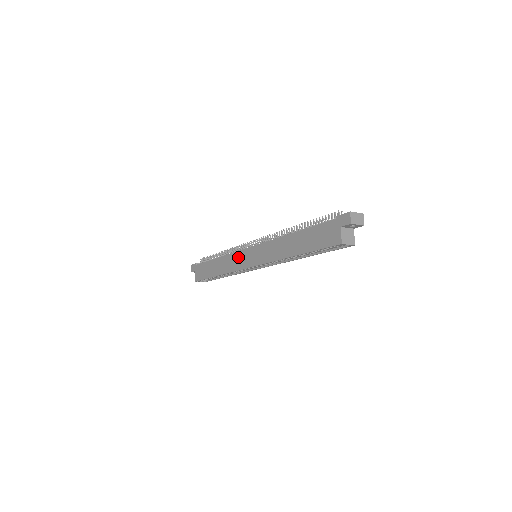
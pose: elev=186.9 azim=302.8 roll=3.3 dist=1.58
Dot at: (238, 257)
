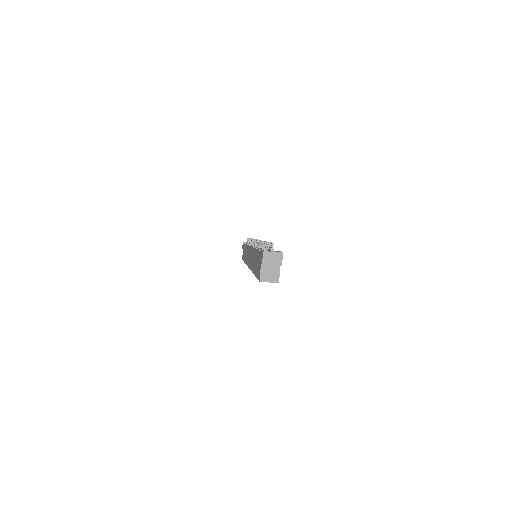
Dot at: (247, 253)
